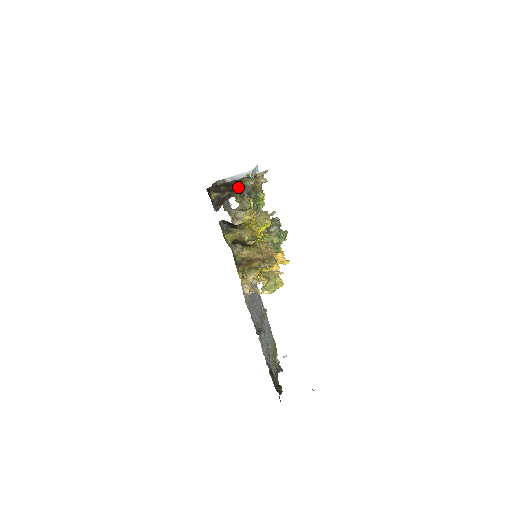
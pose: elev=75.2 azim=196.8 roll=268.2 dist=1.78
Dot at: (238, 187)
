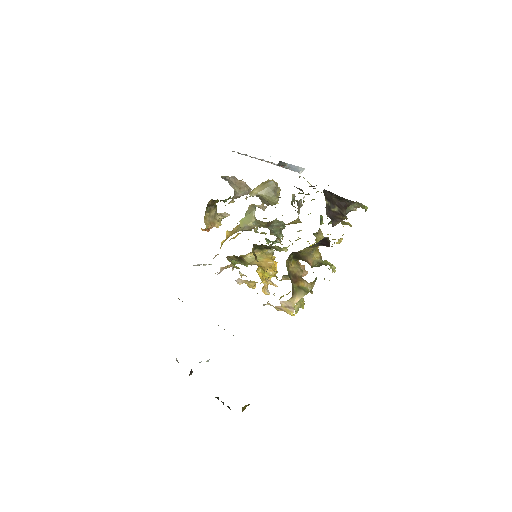
Dot at: occluded
